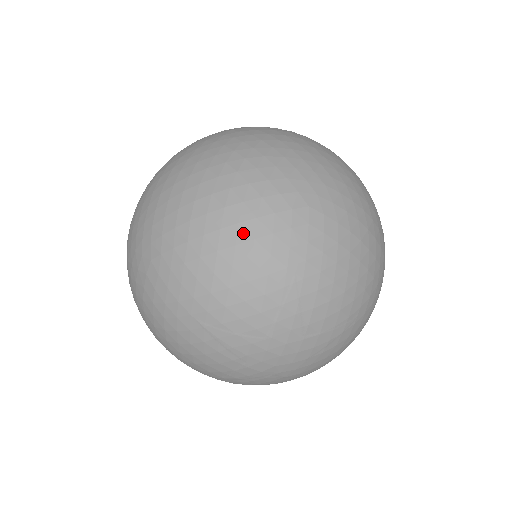
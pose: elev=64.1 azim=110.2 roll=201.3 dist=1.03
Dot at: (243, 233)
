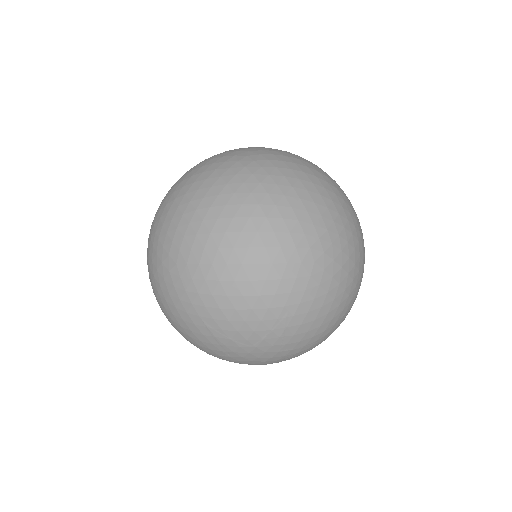
Dot at: (258, 273)
